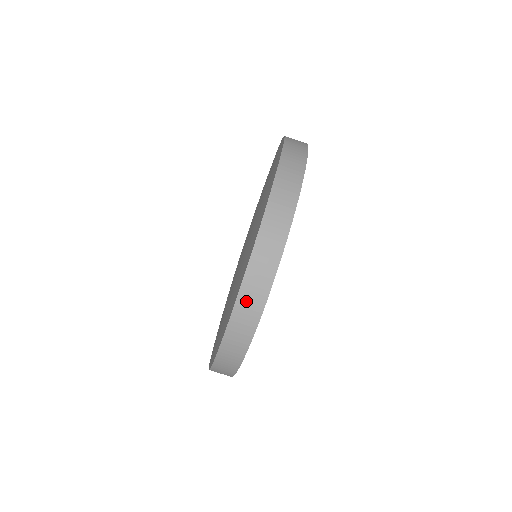
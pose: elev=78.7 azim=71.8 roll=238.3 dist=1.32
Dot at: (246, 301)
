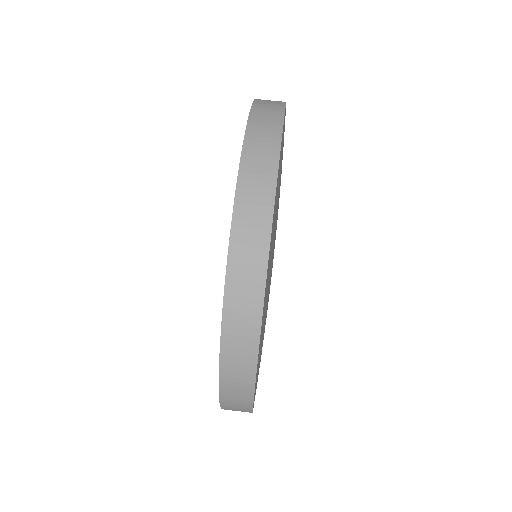
Dot at: (233, 340)
